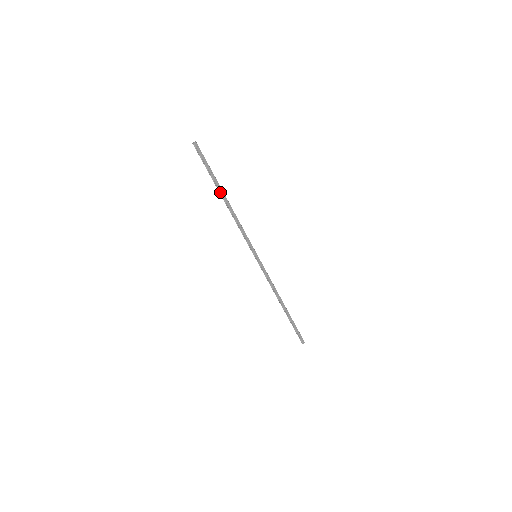
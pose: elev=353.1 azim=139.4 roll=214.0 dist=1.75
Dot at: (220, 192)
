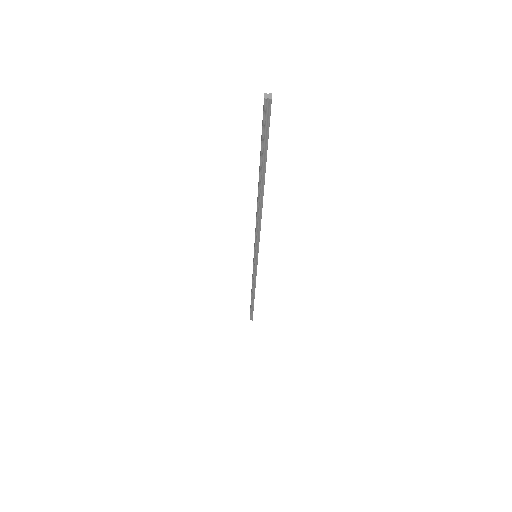
Dot at: (263, 185)
